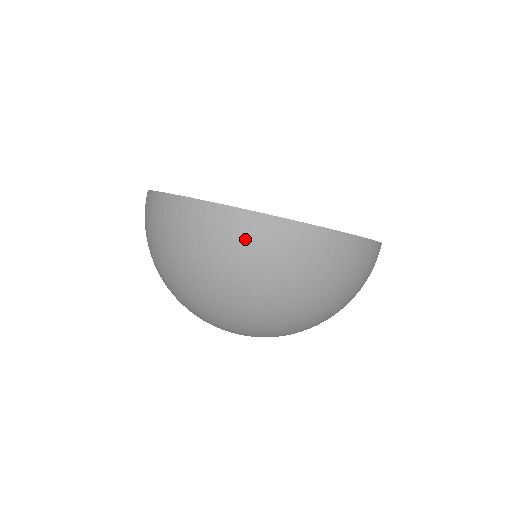
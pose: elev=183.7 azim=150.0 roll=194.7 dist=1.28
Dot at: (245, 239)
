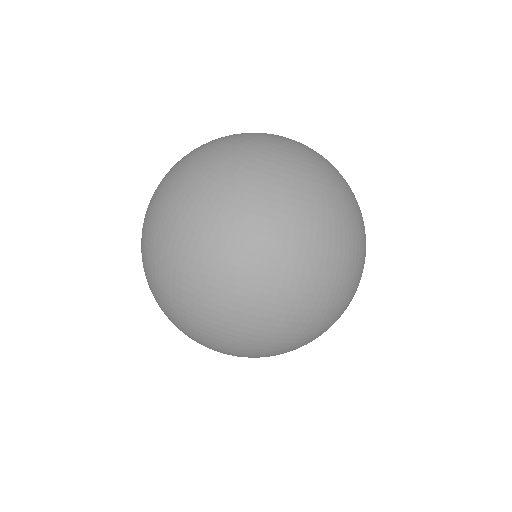
Dot at: (166, 177)
